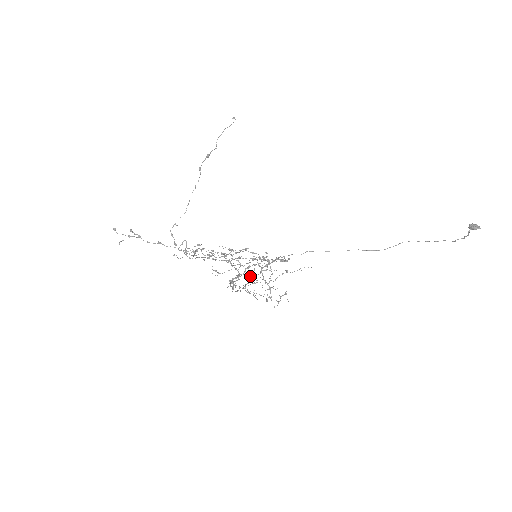
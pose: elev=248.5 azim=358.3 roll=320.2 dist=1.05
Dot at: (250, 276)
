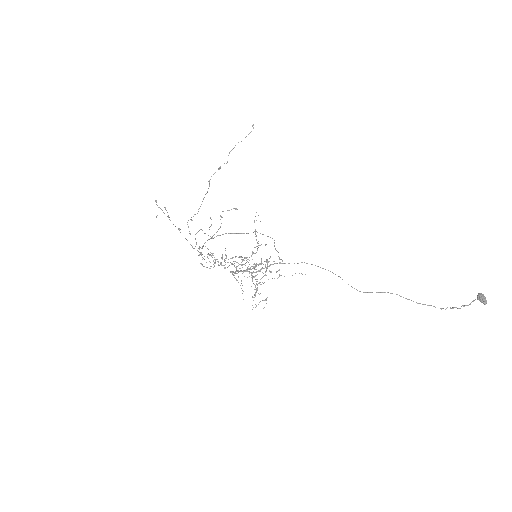
Dot at: (261, 258)
